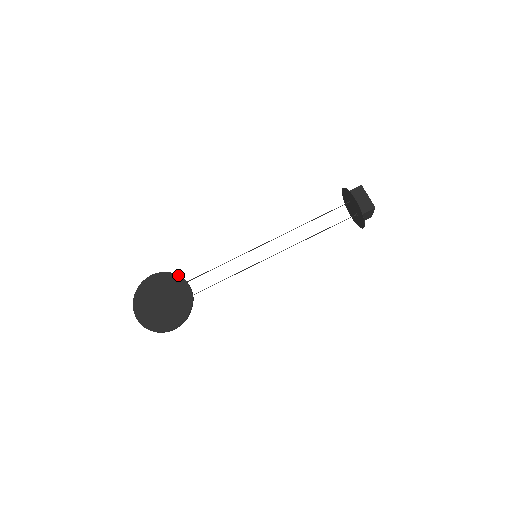
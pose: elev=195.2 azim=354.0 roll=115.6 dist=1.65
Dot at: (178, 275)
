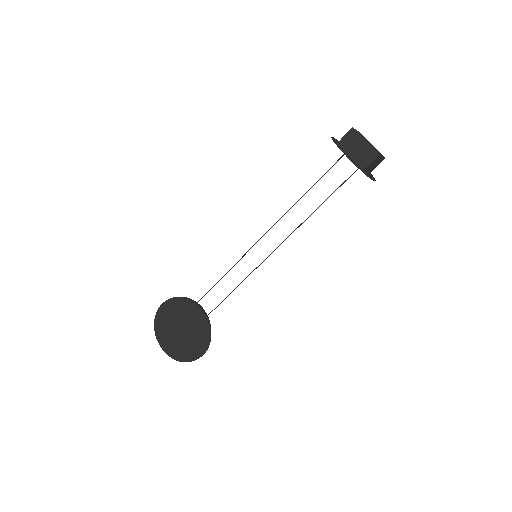
Dot at: (185, 298)
